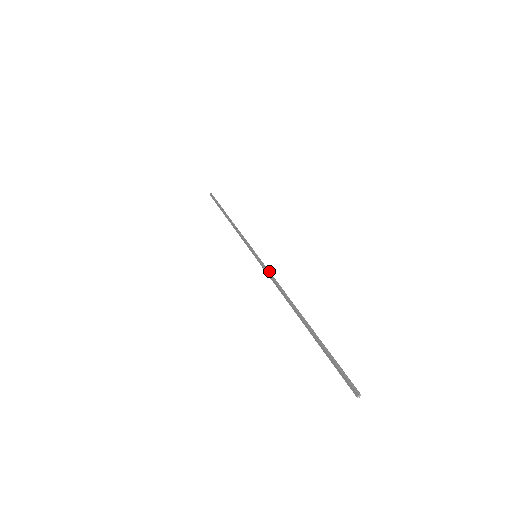
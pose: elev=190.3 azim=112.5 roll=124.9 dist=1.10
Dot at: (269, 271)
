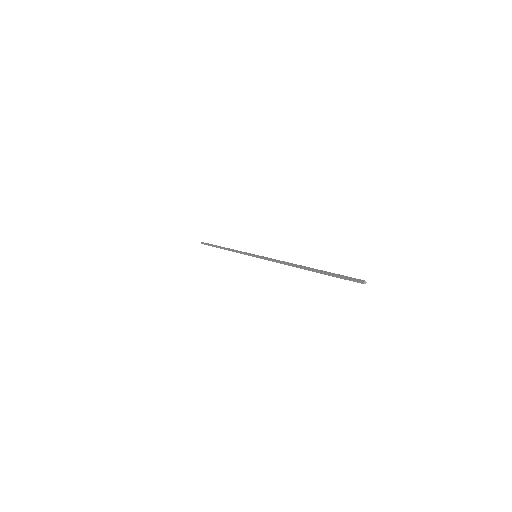
Dot at: (271, 259)
